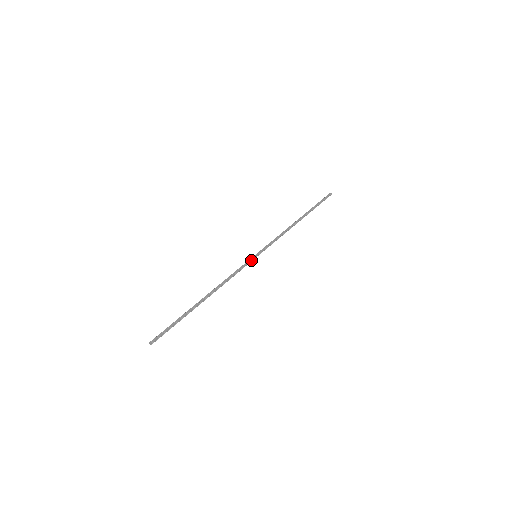
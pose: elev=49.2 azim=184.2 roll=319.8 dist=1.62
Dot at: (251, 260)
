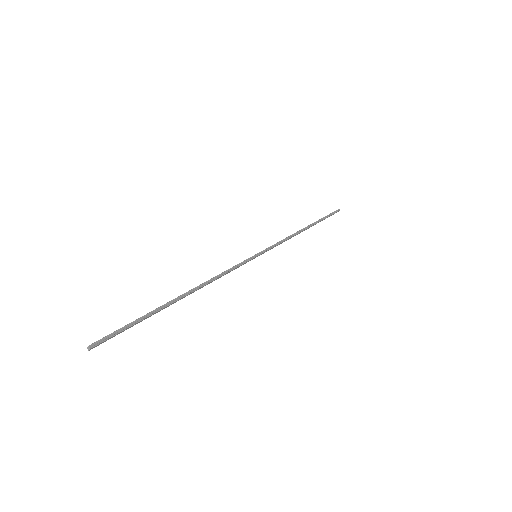
Dot at: (249, 258)
